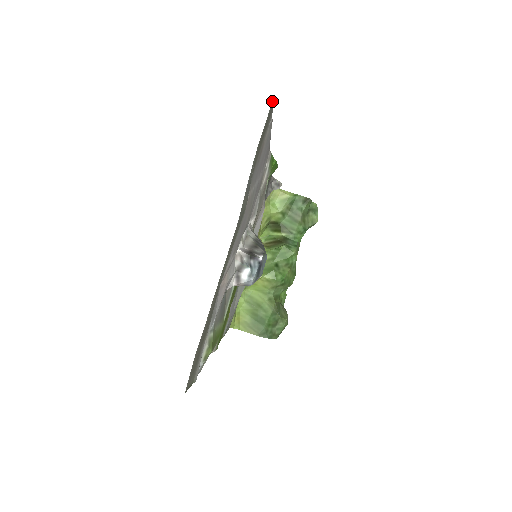
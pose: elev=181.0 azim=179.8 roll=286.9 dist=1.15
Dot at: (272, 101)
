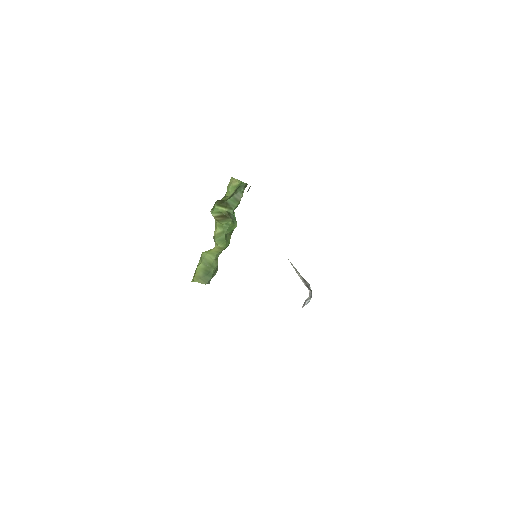
Dot at: occluded
